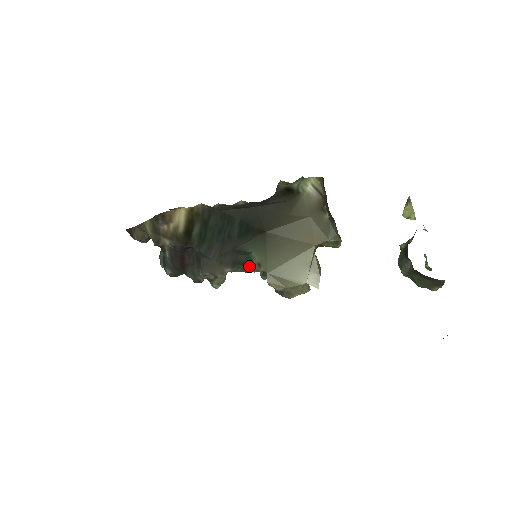
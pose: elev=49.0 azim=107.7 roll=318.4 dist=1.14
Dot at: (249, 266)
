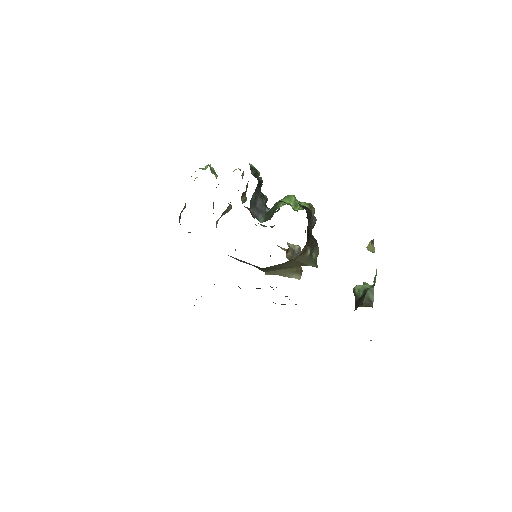
Dot at: occluded
